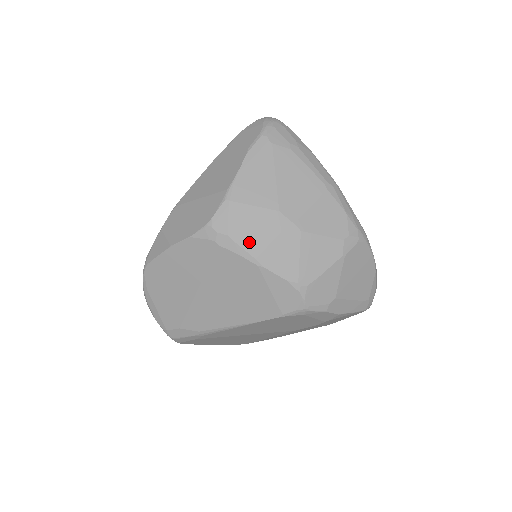
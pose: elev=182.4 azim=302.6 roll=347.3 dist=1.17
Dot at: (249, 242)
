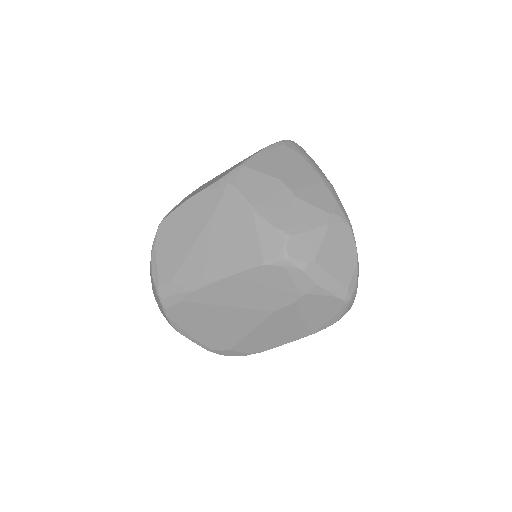
Dot at: (250, 194)
